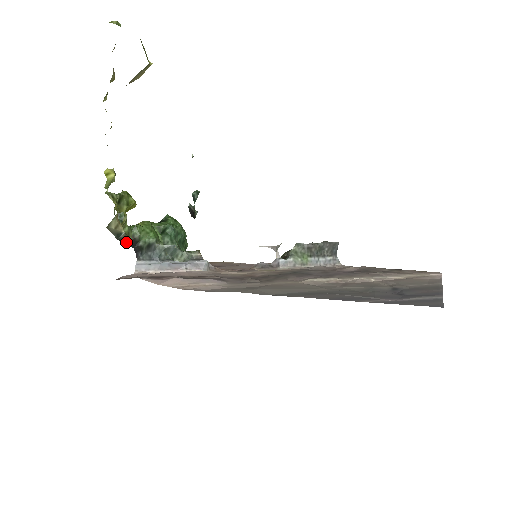
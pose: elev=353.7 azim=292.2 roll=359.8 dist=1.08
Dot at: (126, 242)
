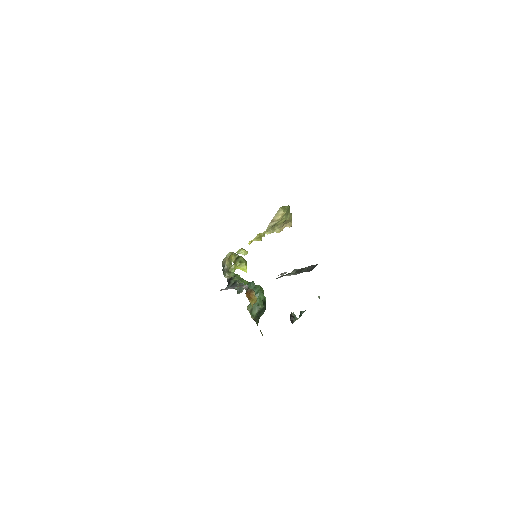
Dot at: (226, 275)
